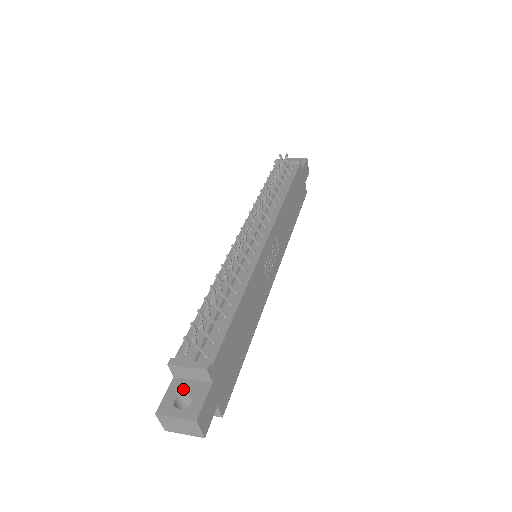
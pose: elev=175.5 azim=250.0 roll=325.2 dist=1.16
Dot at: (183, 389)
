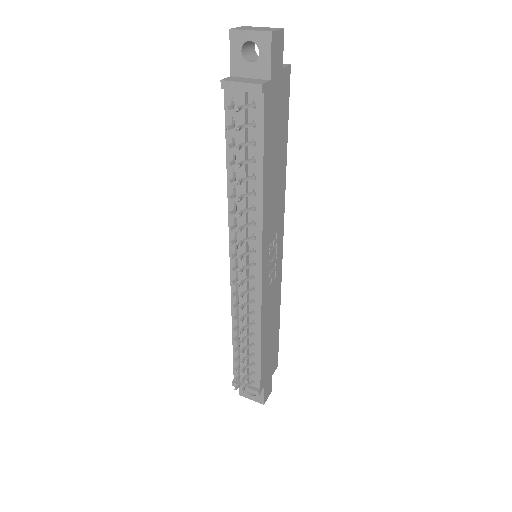
Dot at: occluded
